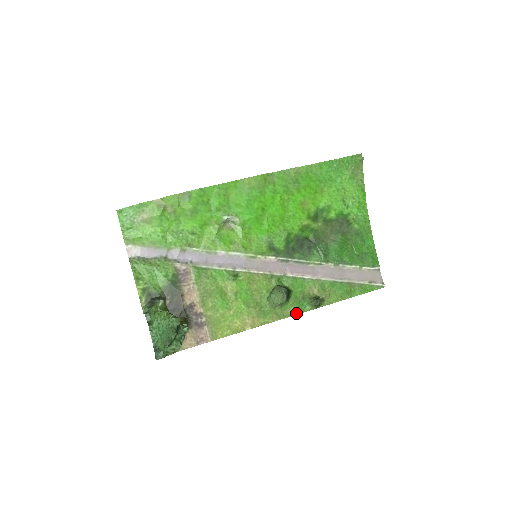
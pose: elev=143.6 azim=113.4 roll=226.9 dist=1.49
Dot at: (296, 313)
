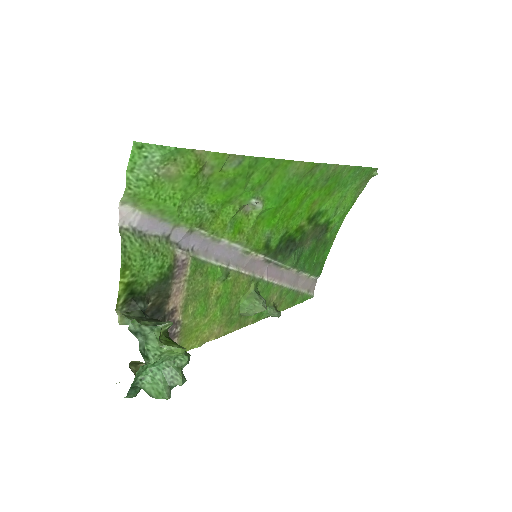
Dot at: (254, 322)
